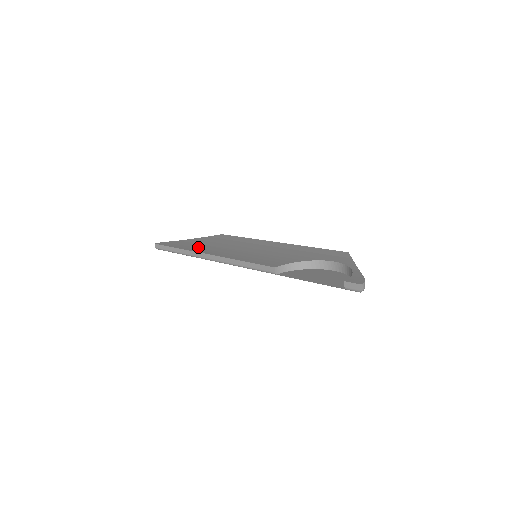
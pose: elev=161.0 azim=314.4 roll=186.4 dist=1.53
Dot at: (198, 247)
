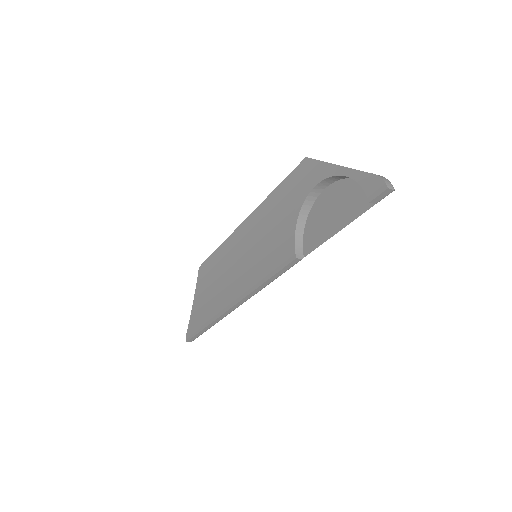
Dot at: (213, 306)
